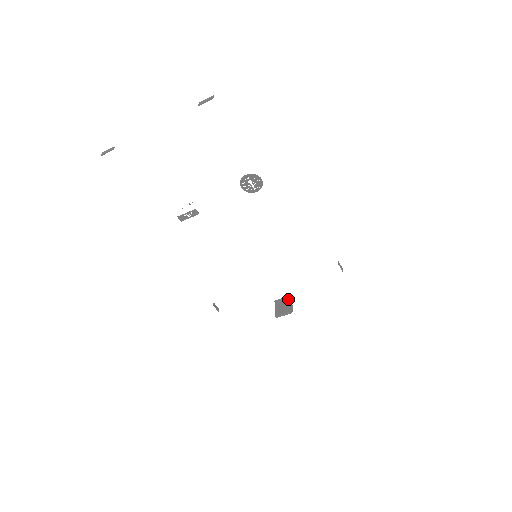
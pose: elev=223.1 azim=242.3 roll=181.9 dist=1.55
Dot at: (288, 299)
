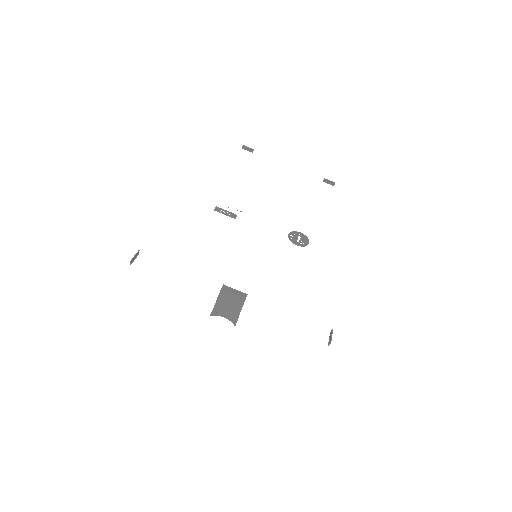
Dot at: occluded
